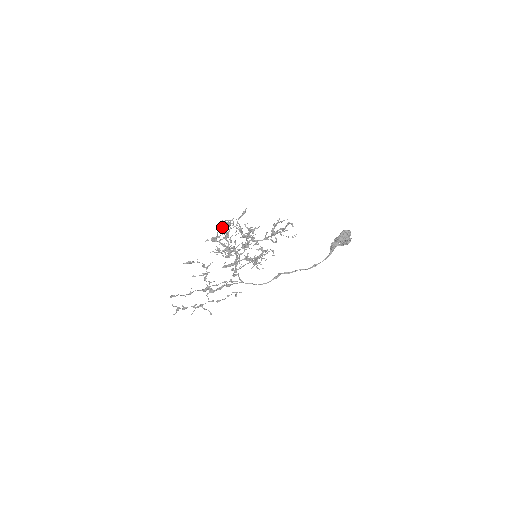
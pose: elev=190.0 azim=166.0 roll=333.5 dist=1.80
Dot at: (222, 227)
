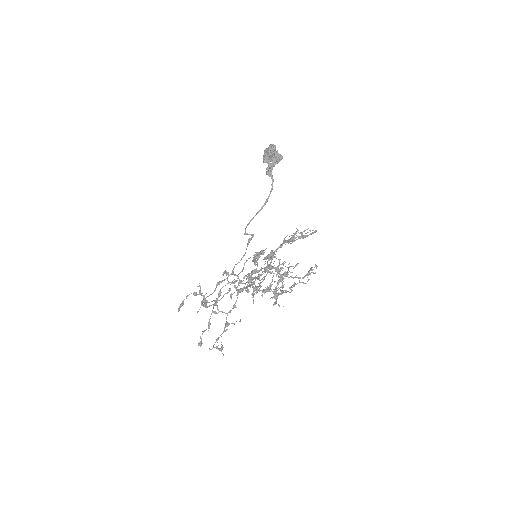
Dot at: occluded
